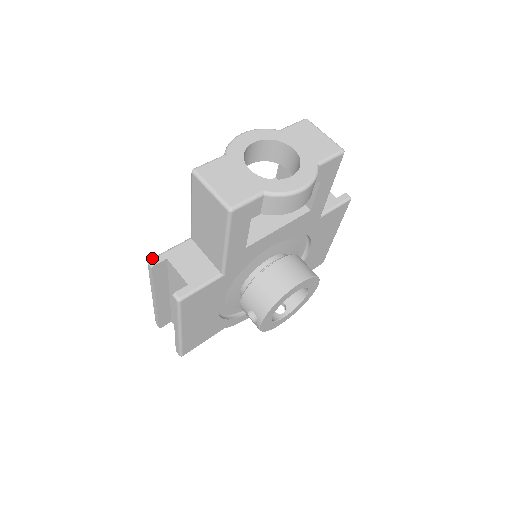
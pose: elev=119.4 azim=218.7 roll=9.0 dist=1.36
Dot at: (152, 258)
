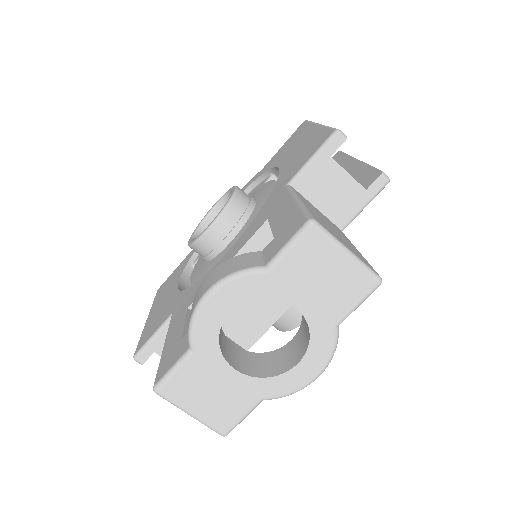
Dot at: (137, 356)
